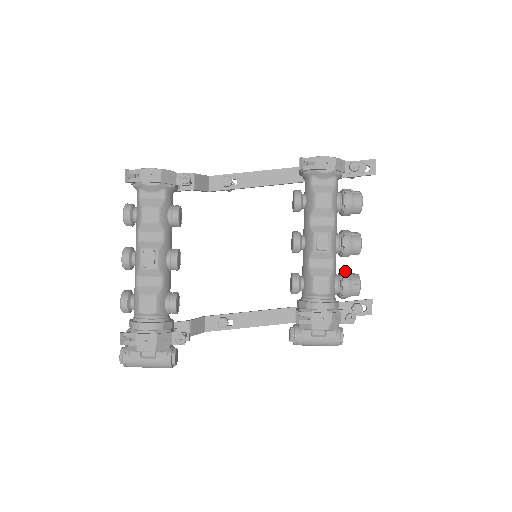
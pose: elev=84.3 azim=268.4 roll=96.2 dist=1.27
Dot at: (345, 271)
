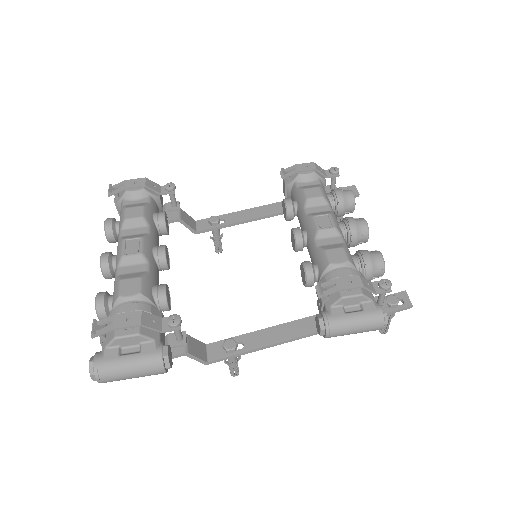
Dot at: occluded
